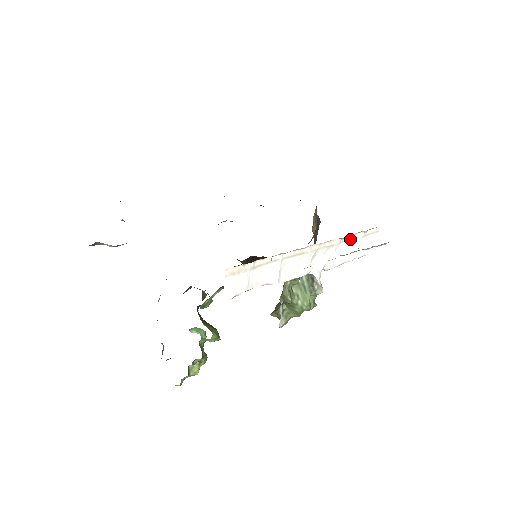
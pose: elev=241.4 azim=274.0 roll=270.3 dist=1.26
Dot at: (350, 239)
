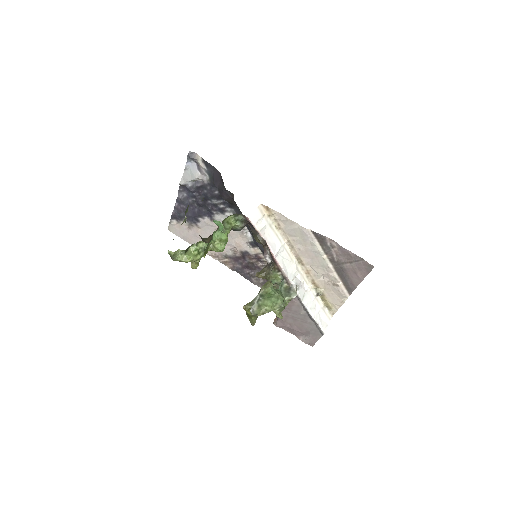
Dot at: (316, 297)
